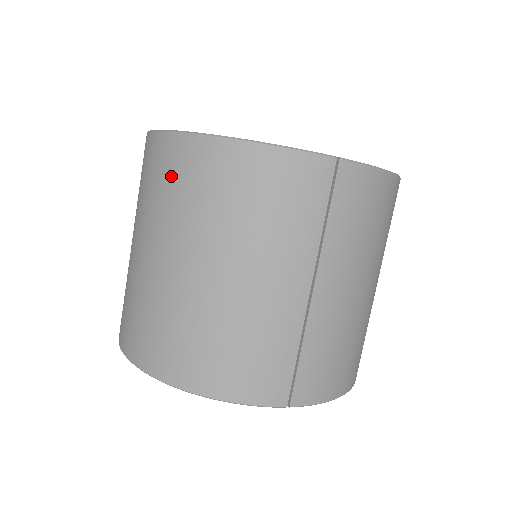
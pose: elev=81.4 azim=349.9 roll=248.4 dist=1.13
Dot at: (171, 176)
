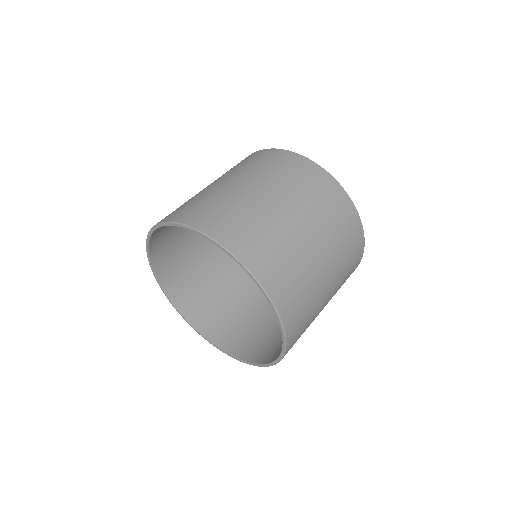
Dot at: occluded
